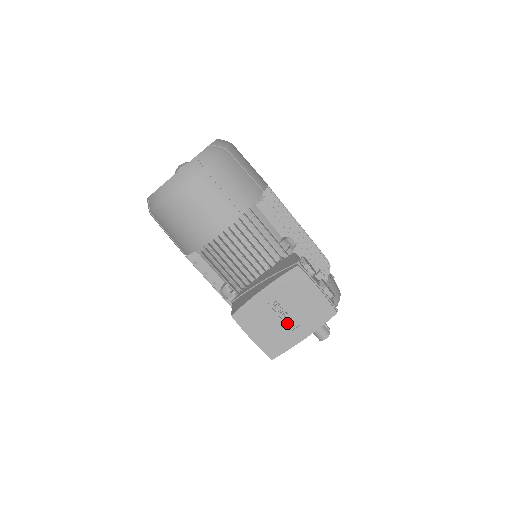
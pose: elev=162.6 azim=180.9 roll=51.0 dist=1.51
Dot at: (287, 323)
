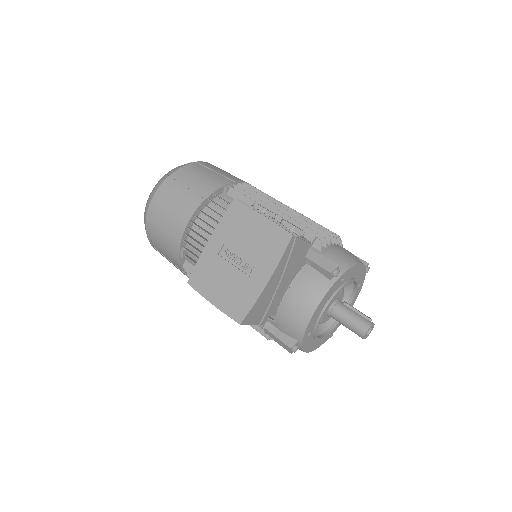
Dot at: (244, 271)
